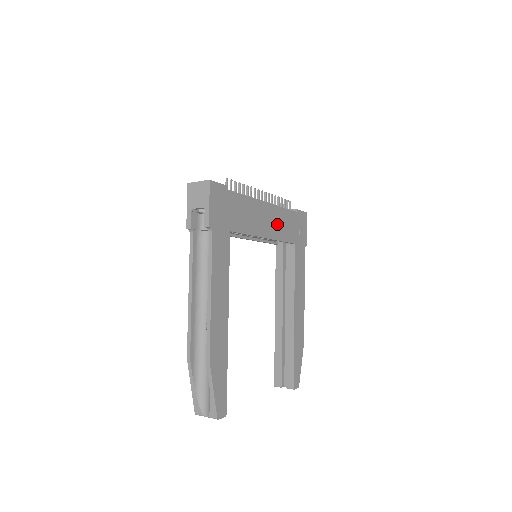
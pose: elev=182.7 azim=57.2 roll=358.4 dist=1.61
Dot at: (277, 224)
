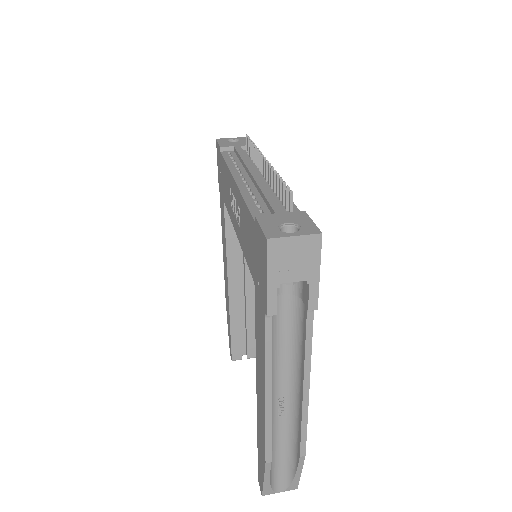
Dot at: occluded
